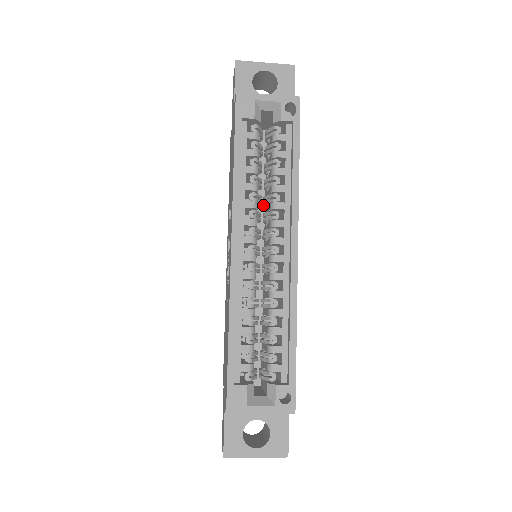
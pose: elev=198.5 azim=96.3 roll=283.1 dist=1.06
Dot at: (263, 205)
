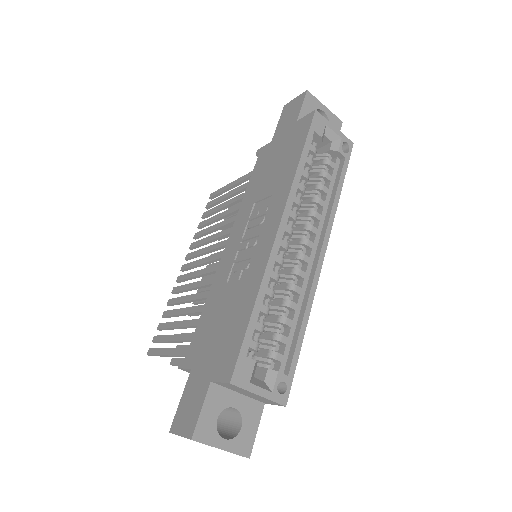
Dot at: occluded
